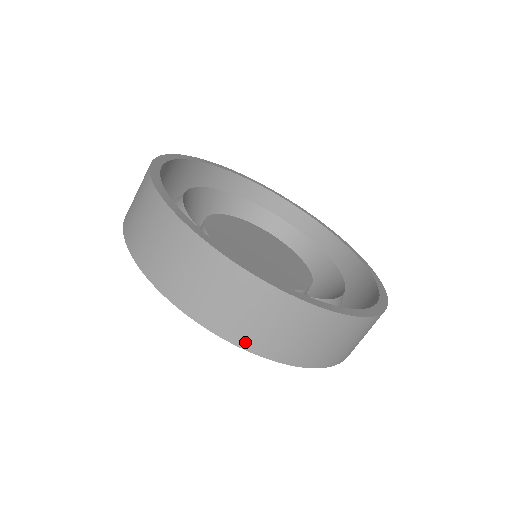
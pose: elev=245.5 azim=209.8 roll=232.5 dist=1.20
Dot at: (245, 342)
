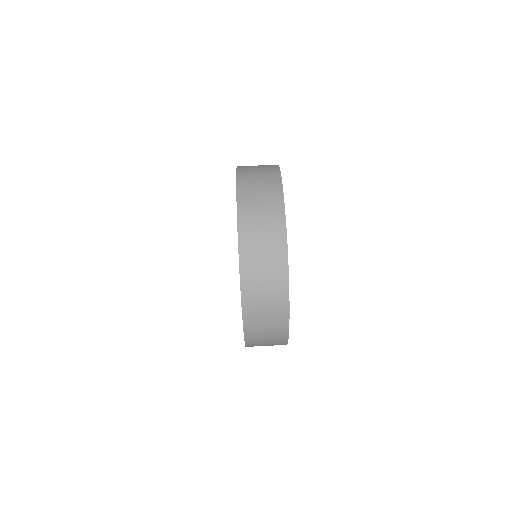
Dot at: (243, 227)
